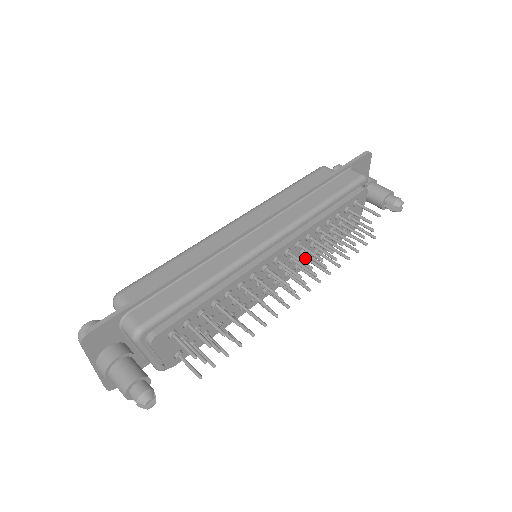
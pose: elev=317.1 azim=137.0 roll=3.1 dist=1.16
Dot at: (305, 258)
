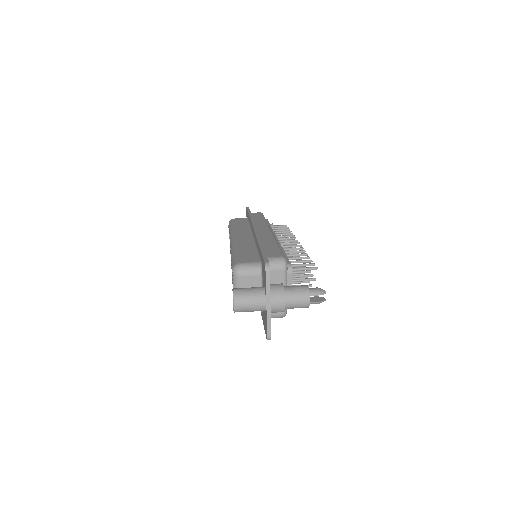
Dot at: occluded
